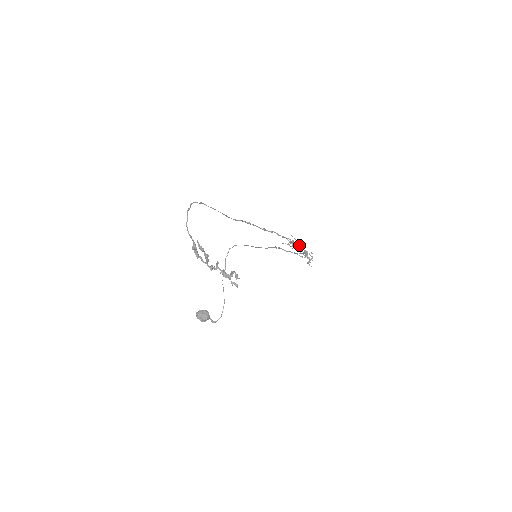
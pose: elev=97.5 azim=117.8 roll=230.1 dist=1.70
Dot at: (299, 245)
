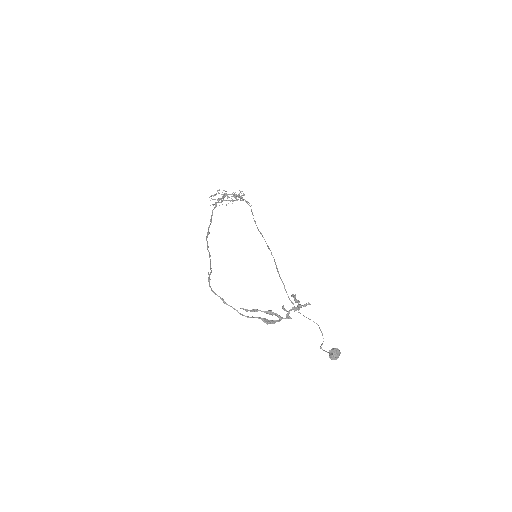
Dot at: (223, 194)
